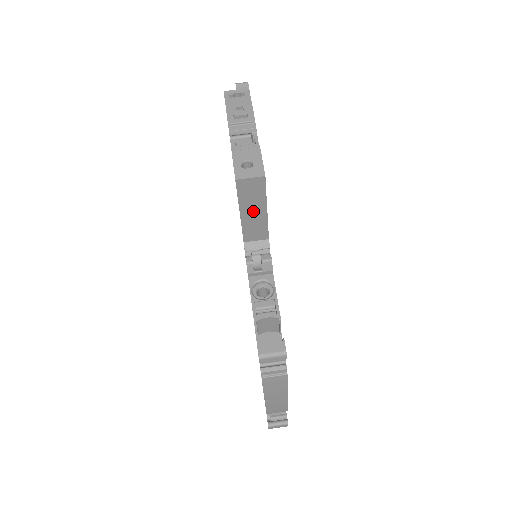
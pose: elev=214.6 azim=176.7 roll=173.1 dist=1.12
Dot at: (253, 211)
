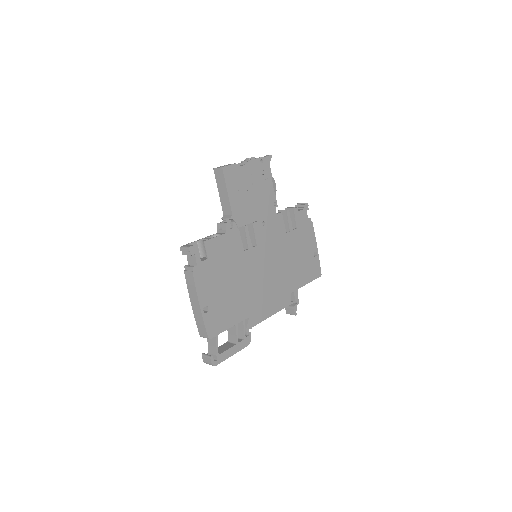
Dot at: (223, 191)
